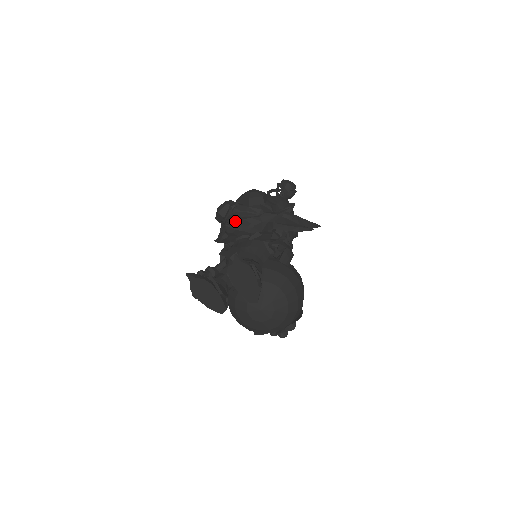
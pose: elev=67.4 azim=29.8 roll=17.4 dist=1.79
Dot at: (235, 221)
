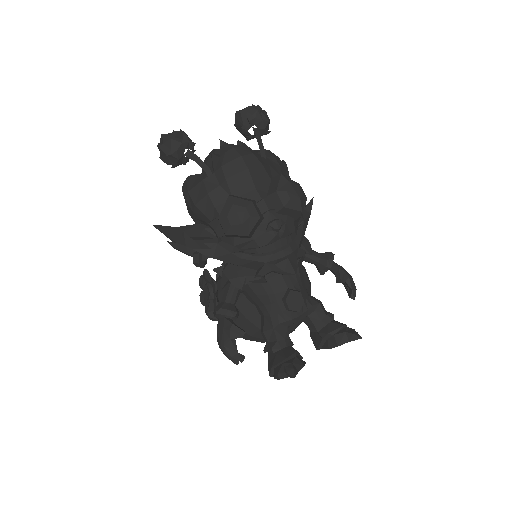
Dot at: (292, 255)
